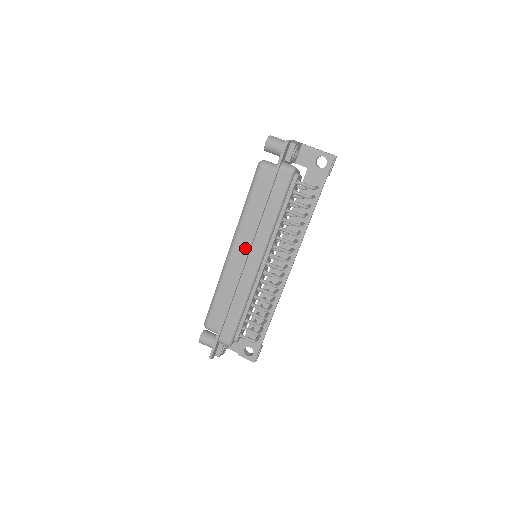
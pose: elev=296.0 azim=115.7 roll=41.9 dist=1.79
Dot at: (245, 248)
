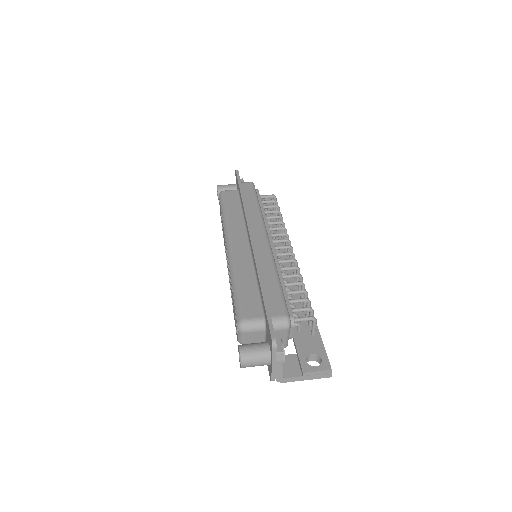
Dot at: (243, 237)
